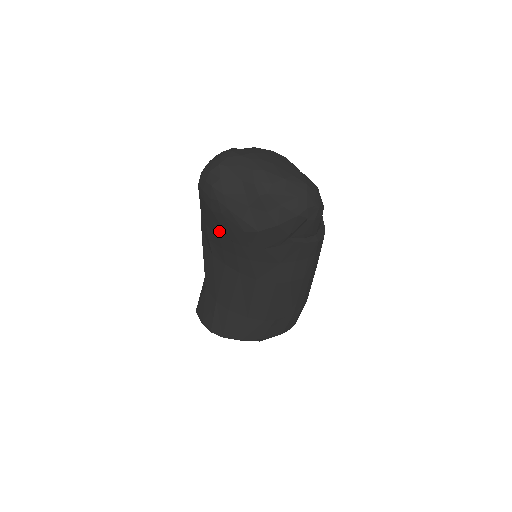
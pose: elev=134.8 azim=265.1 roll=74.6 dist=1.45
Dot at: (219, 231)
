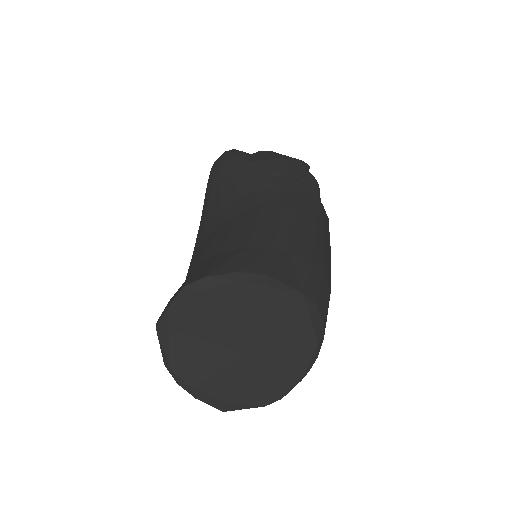
Dot at: (223, 187)
